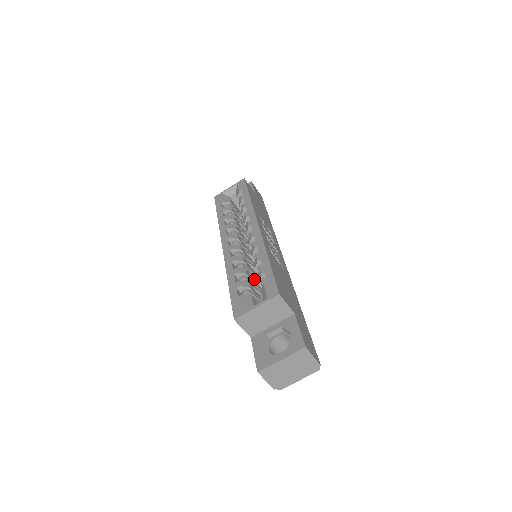
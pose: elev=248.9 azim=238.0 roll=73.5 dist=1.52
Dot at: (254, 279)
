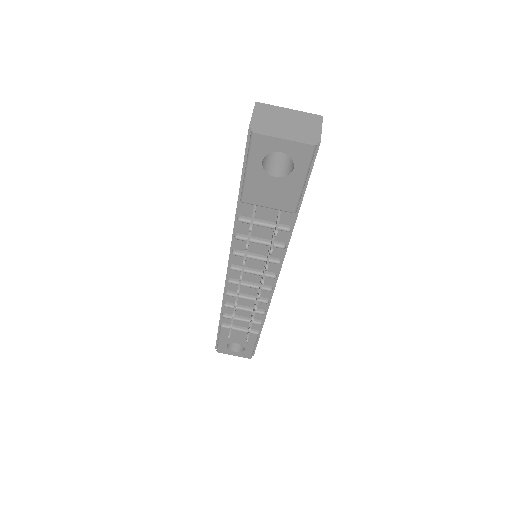
Dot at: occluded
